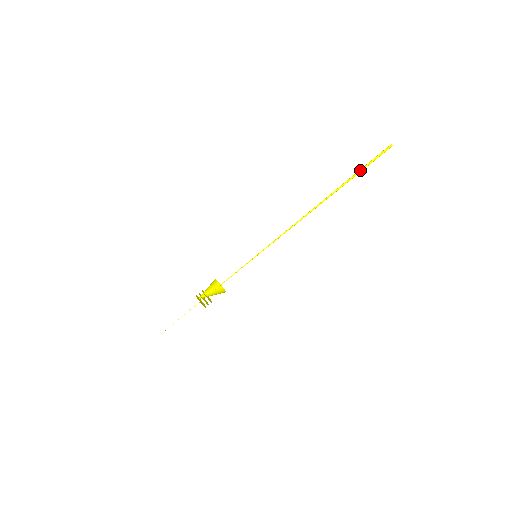
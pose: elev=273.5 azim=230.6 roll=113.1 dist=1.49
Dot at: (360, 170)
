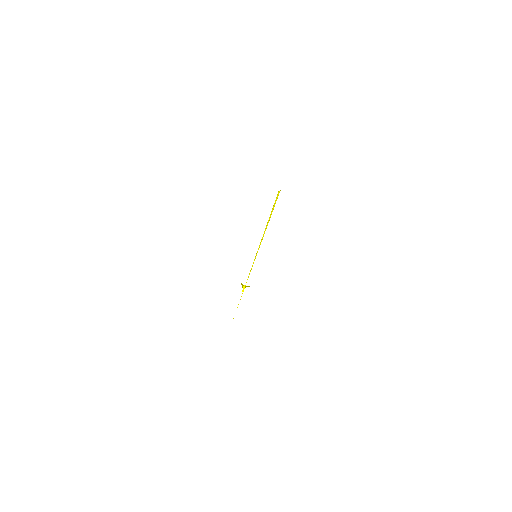
Dot at: (274, 203)
